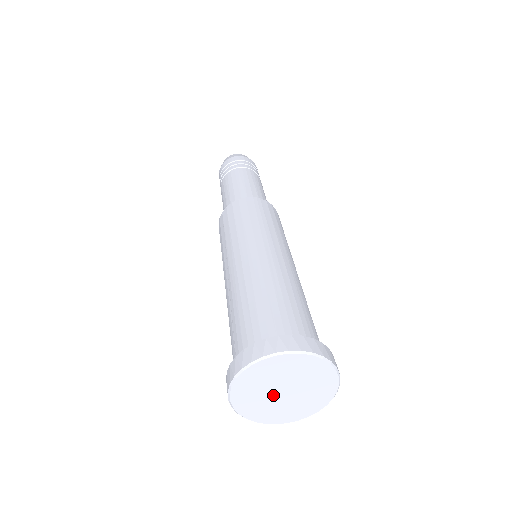
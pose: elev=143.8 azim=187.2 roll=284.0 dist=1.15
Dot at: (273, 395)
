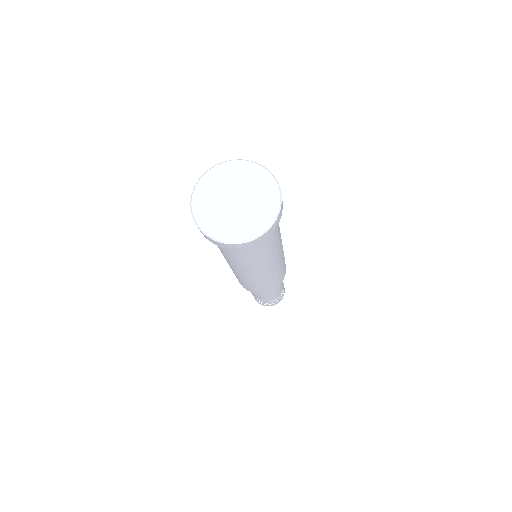
Dot at: (226, 199)
